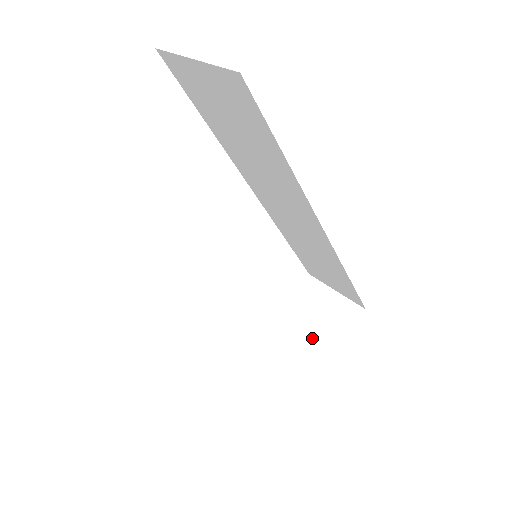
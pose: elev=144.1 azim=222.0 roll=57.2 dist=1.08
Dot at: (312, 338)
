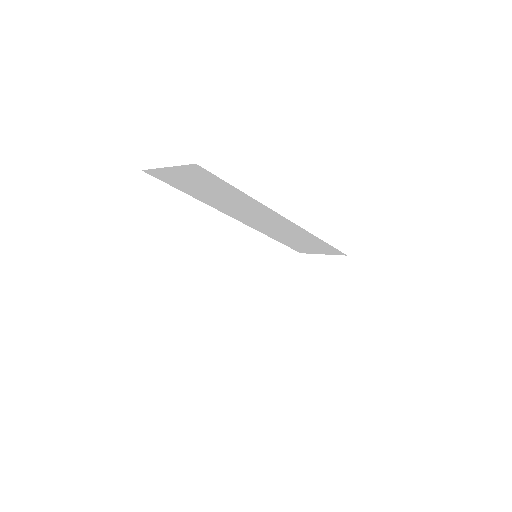
Dot at: (323, 293)
